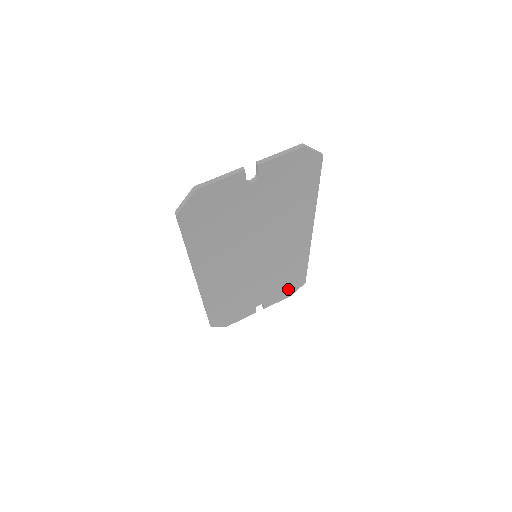
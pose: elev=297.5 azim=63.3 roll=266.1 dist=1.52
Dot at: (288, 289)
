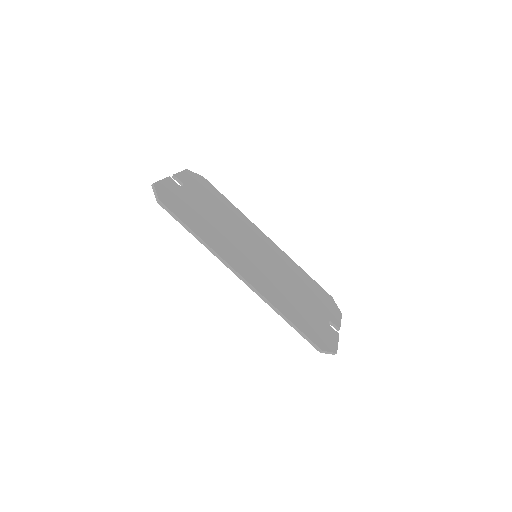
Dot at: (328, 304)
